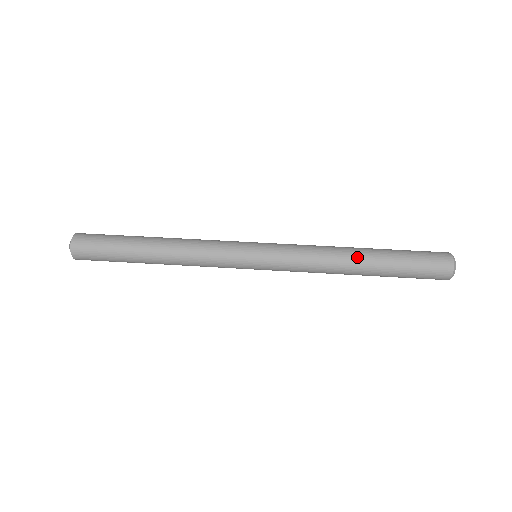
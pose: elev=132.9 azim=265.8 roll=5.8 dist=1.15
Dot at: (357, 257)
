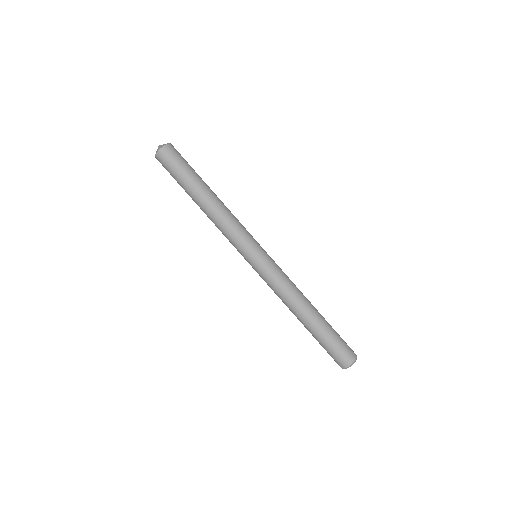
Dot at: (300, 317)
